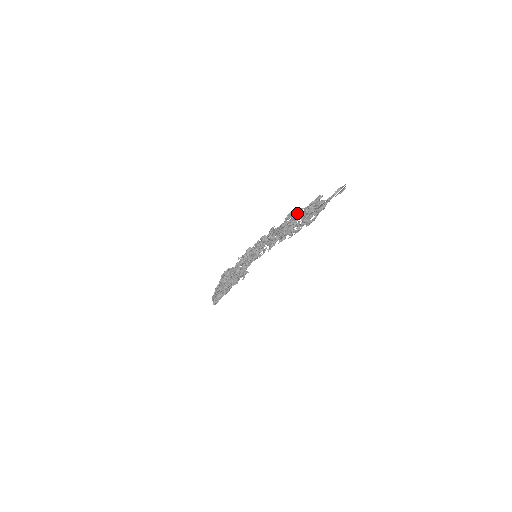
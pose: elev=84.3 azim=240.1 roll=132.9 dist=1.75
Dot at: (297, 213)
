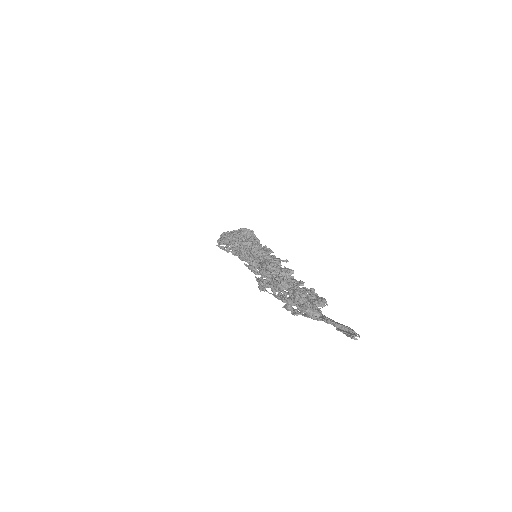
Dot at: (294, 280)
